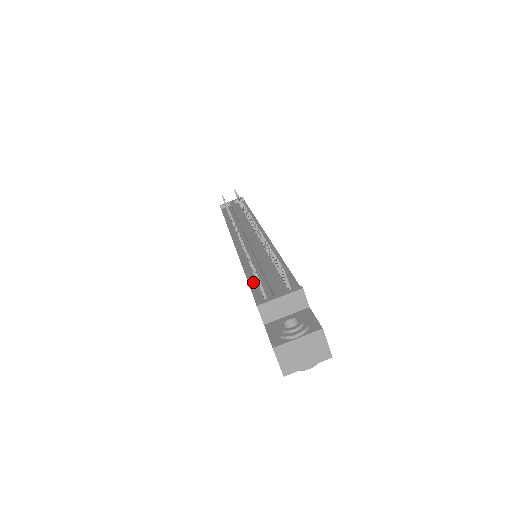
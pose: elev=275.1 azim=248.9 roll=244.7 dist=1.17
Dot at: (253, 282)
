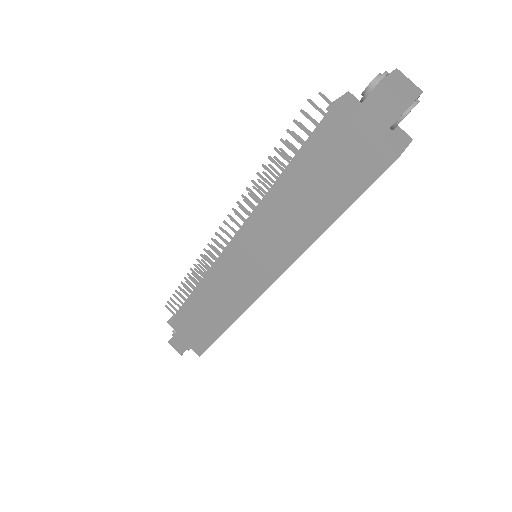
Dot at: (296, 160)
